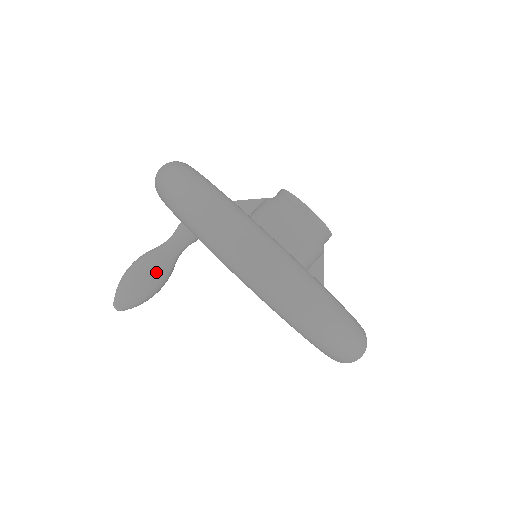
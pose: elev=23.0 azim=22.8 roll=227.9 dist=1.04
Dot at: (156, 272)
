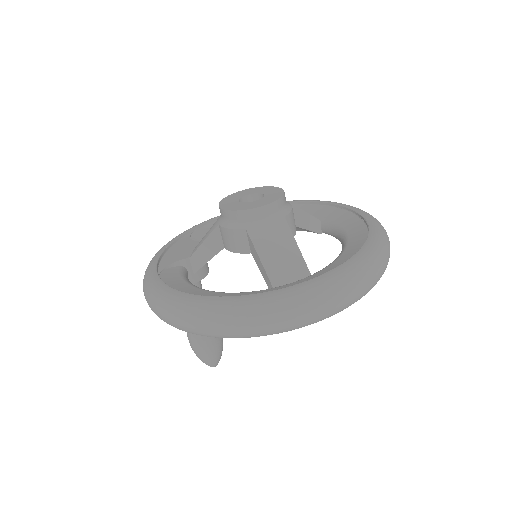
Dot at: occluded
